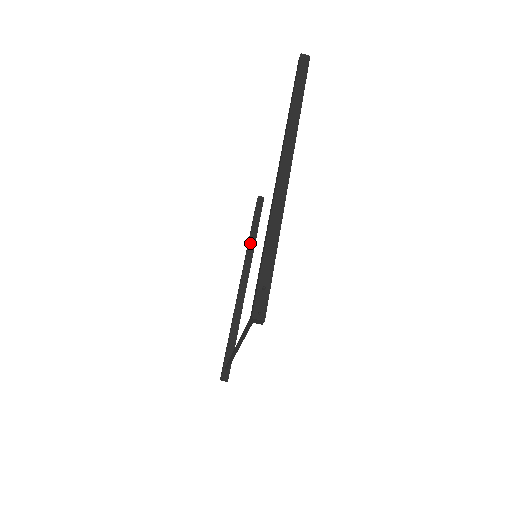
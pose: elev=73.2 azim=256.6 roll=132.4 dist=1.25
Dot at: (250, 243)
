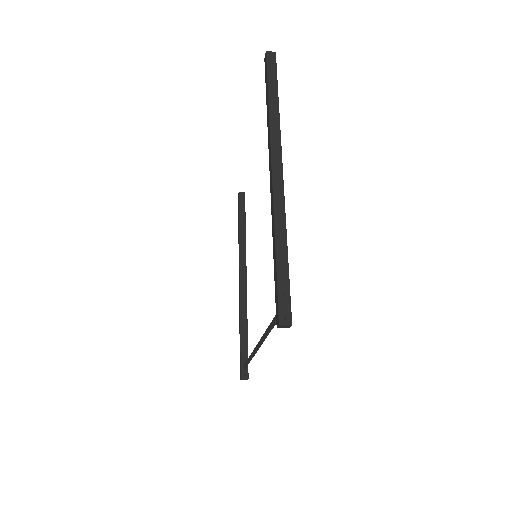
Dot at: (241, 241)
